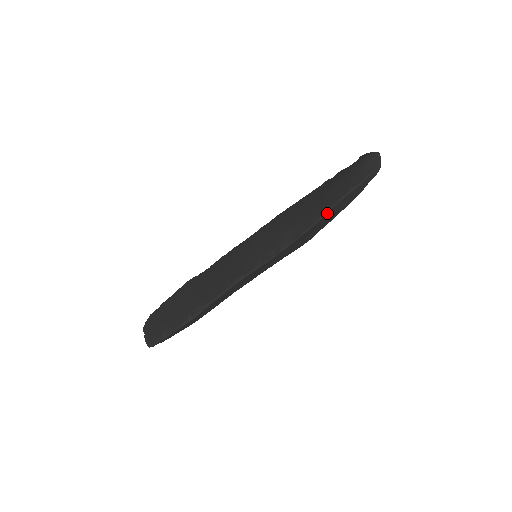
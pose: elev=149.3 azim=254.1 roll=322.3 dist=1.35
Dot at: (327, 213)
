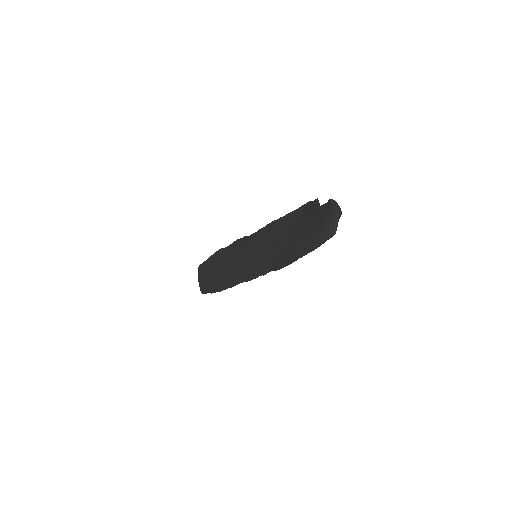
Dot at: occluded
